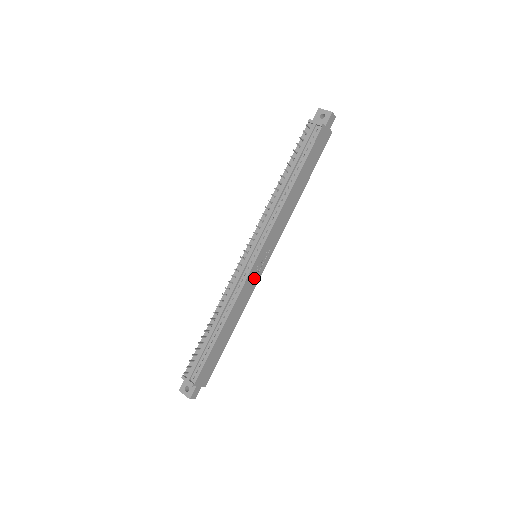
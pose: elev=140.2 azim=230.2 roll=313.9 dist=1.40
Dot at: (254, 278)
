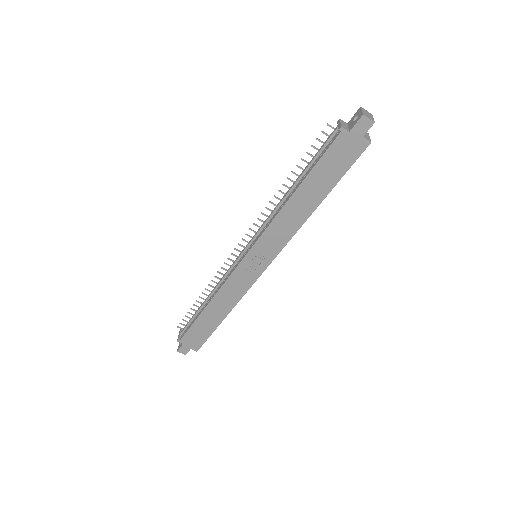
Dot at: (246, 277)
